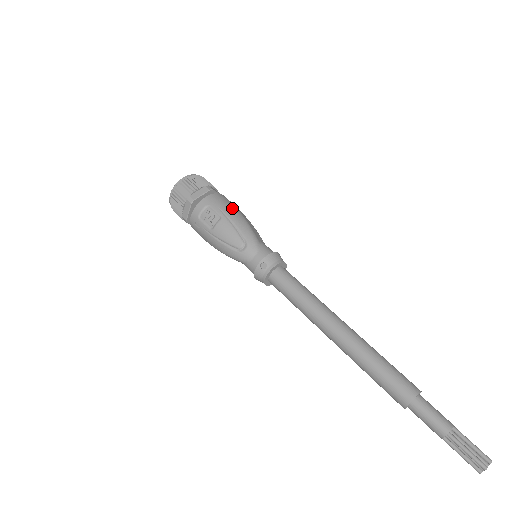
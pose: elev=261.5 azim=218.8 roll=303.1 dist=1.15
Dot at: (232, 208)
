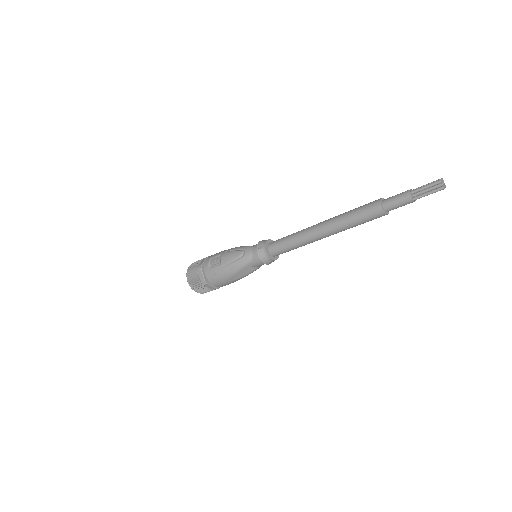
Dot at: occluded
